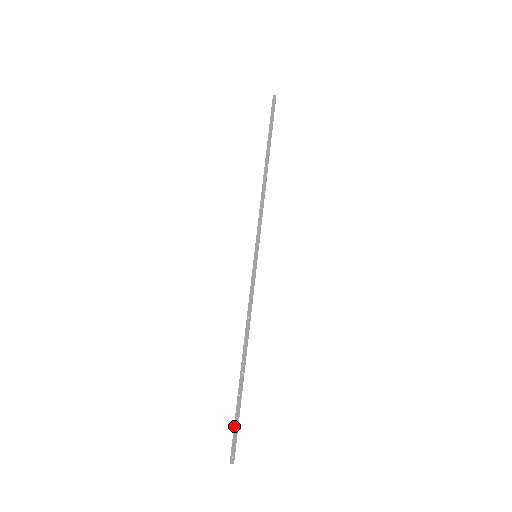
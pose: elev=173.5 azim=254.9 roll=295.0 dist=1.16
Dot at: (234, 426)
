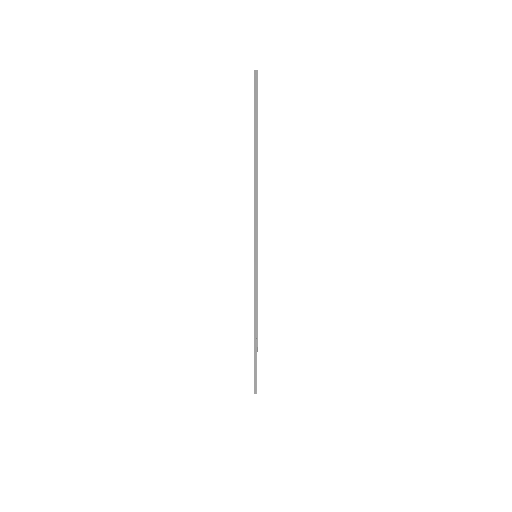
Dot at: (254, 374)
